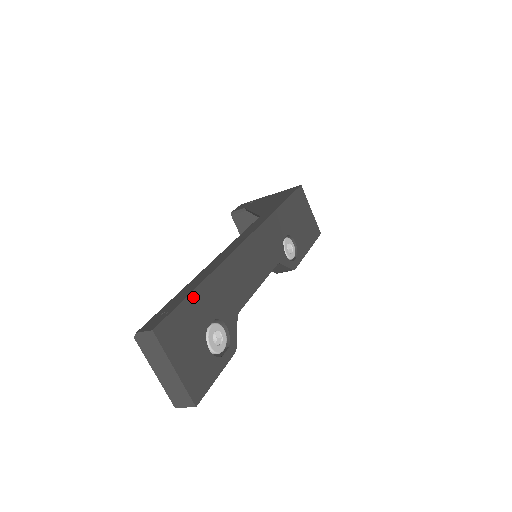
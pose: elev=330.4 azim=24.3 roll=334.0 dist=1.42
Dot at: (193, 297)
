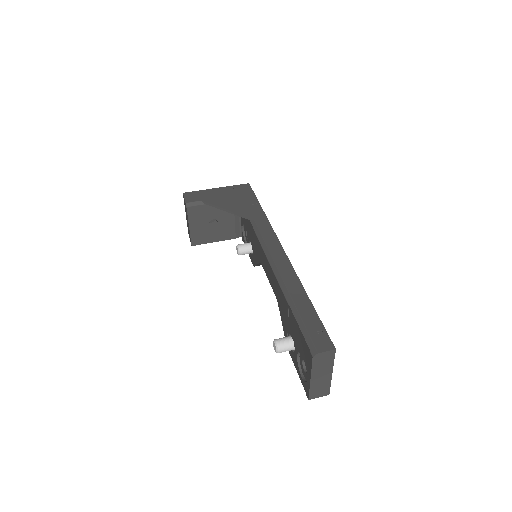
Dot at: (315, 313)
